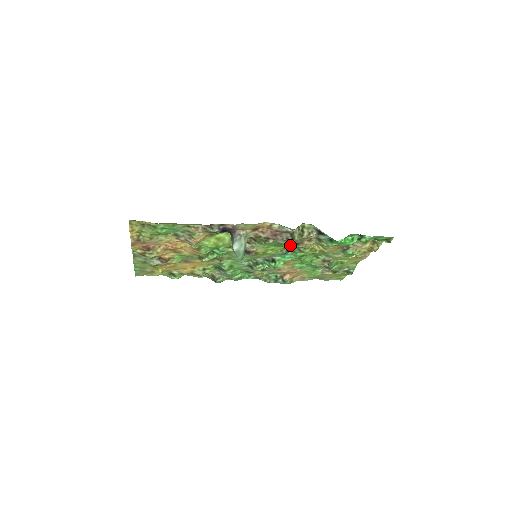
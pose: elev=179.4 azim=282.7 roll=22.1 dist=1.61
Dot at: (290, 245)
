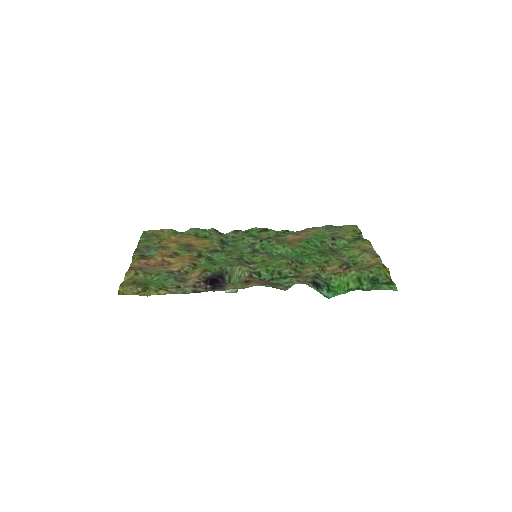
Dot at: (286, 274)
